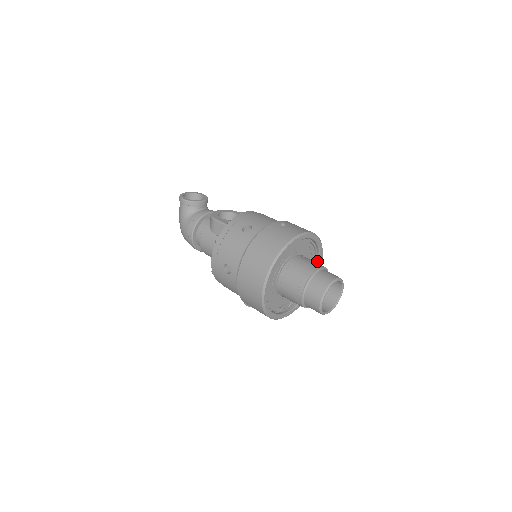
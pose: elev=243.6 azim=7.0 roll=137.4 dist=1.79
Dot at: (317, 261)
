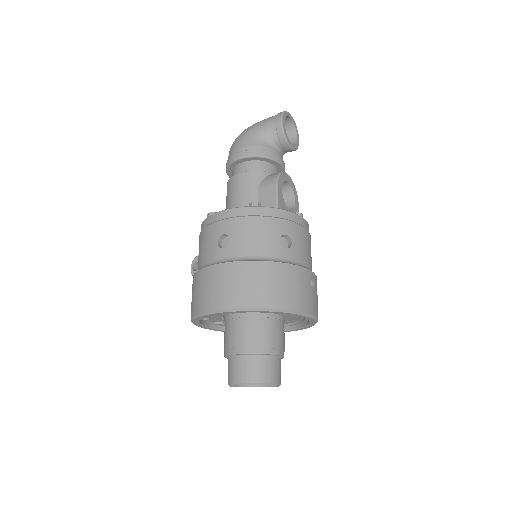
Dot at: (285, 327)
